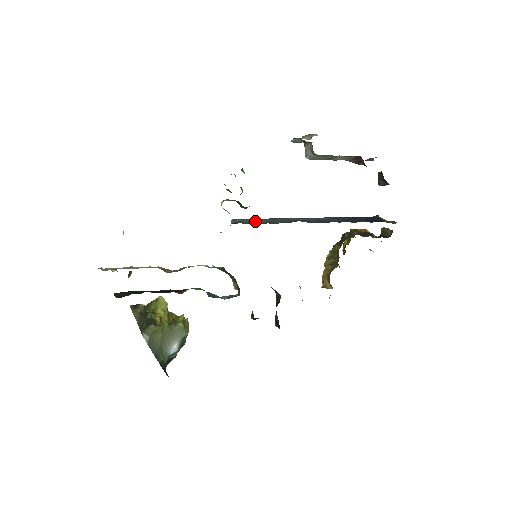
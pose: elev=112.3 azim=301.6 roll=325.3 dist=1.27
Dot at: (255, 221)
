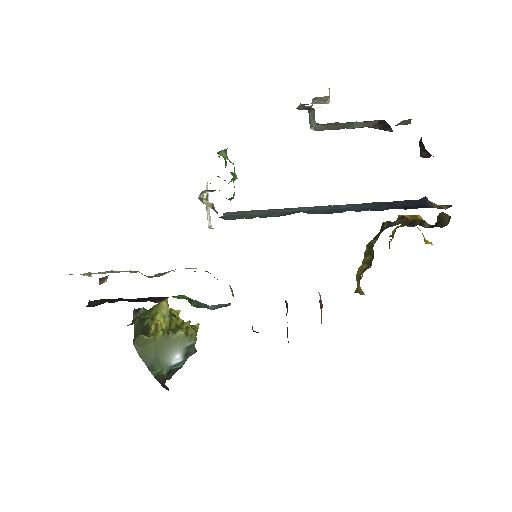
Dot at: (249, 214)
